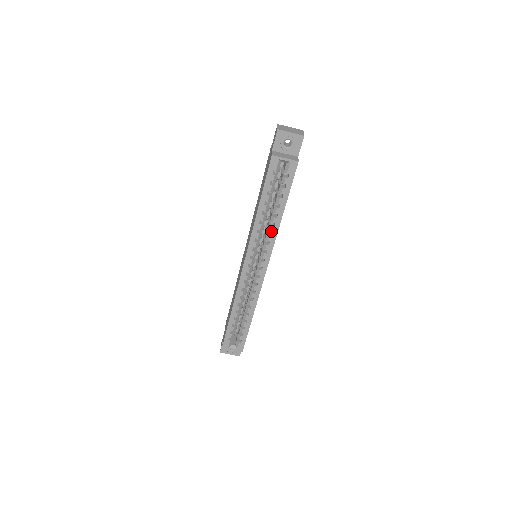
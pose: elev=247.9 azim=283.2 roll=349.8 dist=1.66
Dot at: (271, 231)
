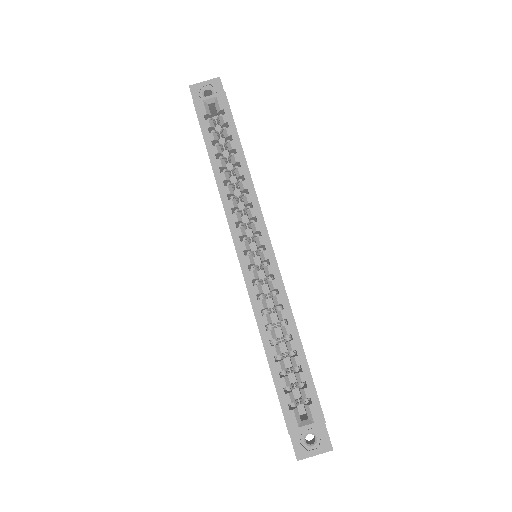
Dot at: (244, 188)
